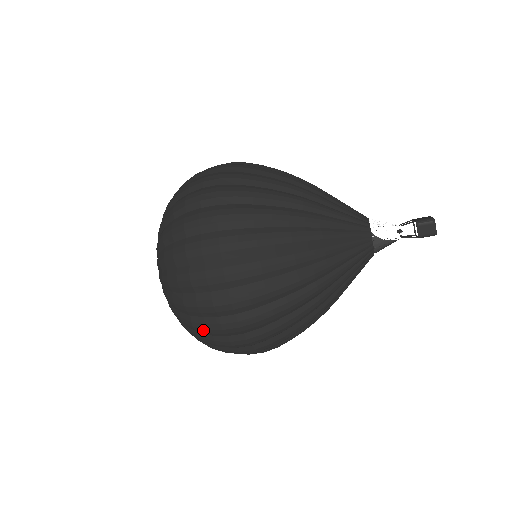
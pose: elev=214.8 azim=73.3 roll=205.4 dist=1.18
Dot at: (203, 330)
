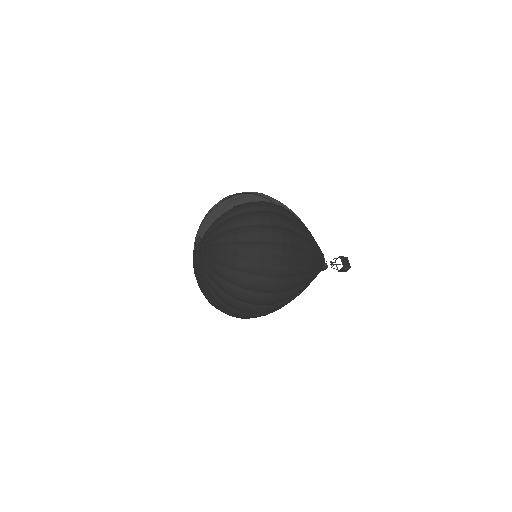
Dot at: (227, 314)
